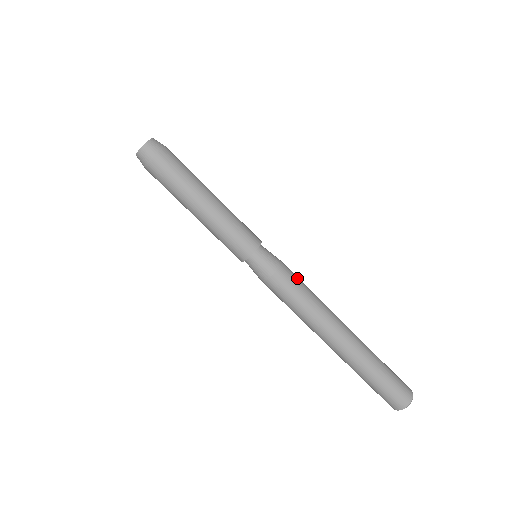
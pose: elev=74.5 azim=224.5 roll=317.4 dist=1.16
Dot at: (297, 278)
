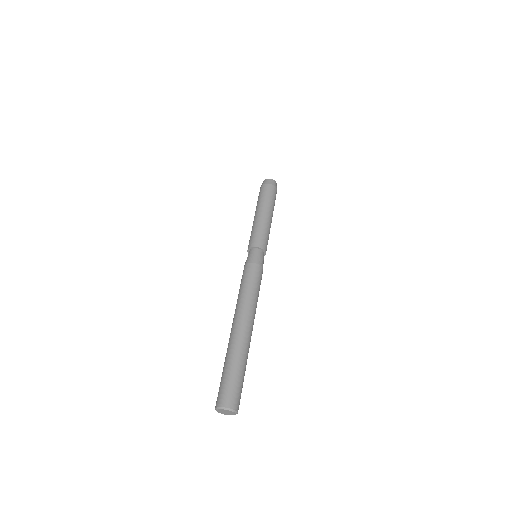
Dot at: occluded
